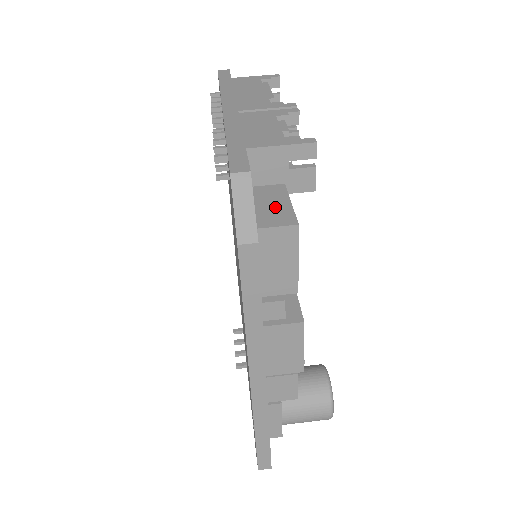
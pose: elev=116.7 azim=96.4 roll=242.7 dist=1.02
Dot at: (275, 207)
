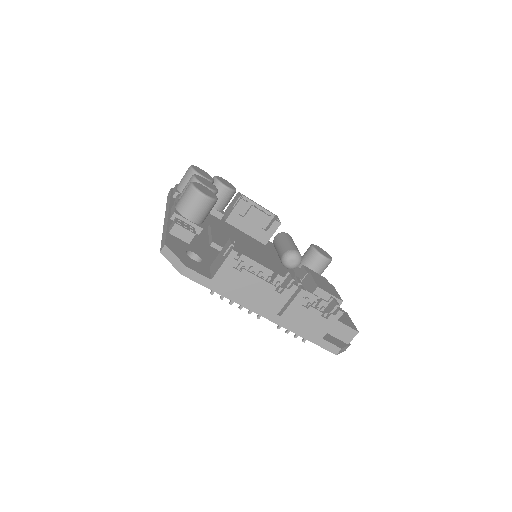
Dot at: (343, 331)
